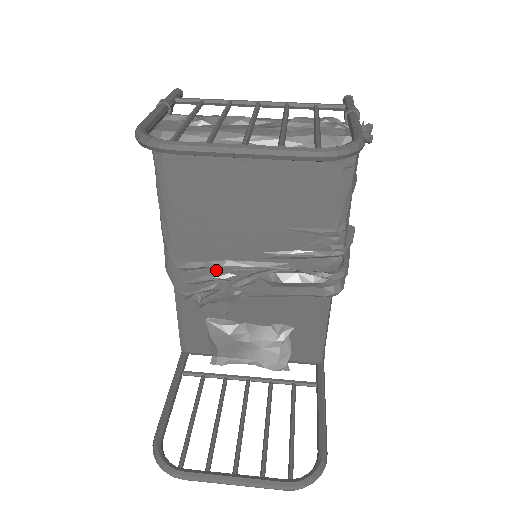
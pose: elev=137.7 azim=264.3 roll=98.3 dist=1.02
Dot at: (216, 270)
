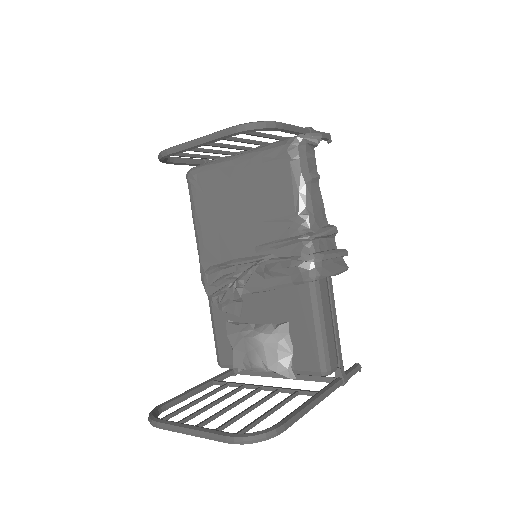
Dot at: (228, 270)
